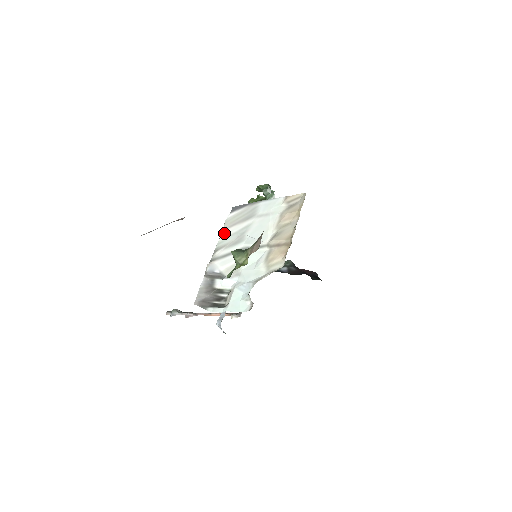
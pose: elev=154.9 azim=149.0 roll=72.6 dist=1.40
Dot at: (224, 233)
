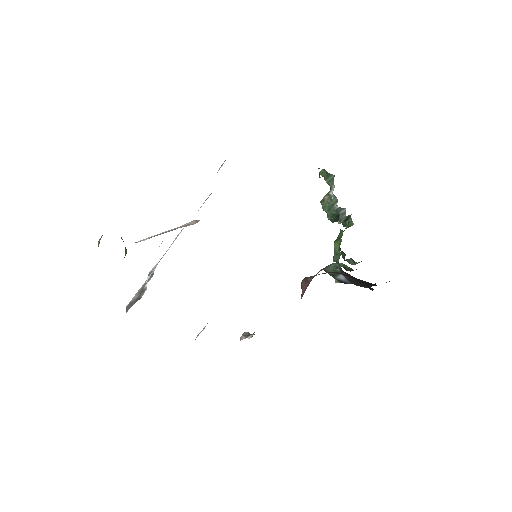
Dot at: occluded
